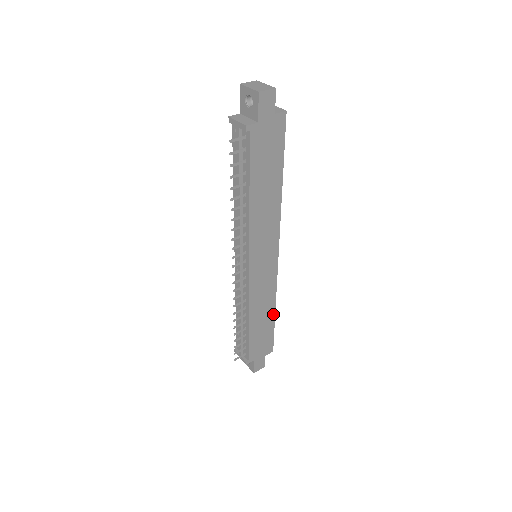
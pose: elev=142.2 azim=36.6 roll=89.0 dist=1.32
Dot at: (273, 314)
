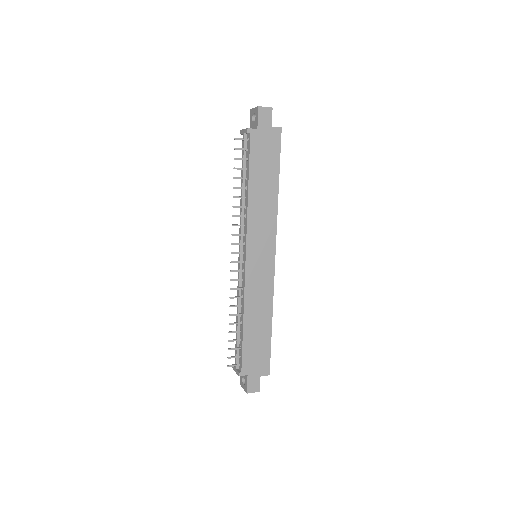
Dot at: (270, 325)
